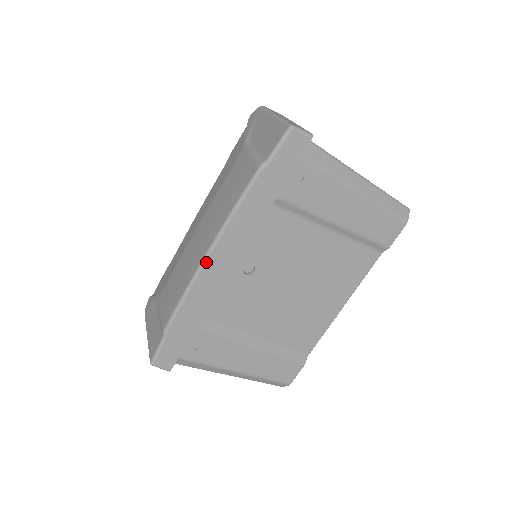
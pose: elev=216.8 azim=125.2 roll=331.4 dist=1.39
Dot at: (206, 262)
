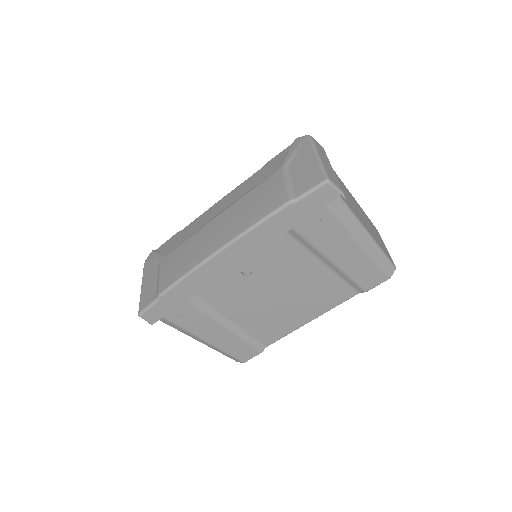
Dot at: (214, 257)
